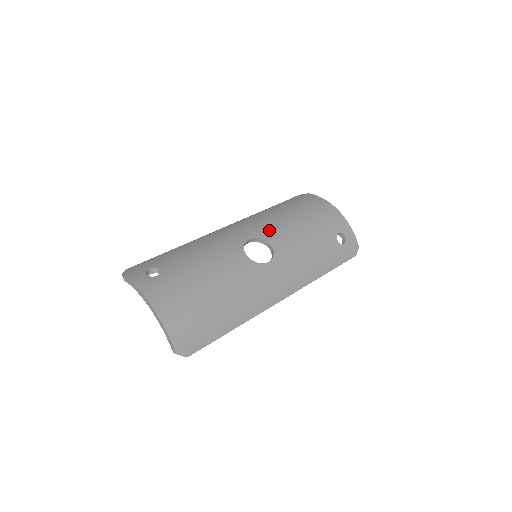
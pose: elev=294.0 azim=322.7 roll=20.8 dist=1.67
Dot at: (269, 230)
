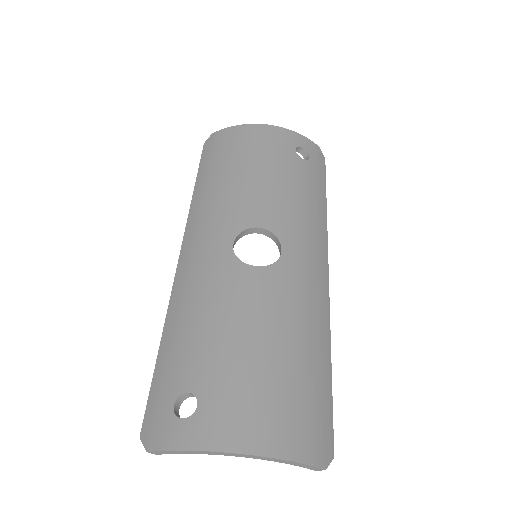
Dot at: (237, 212)
